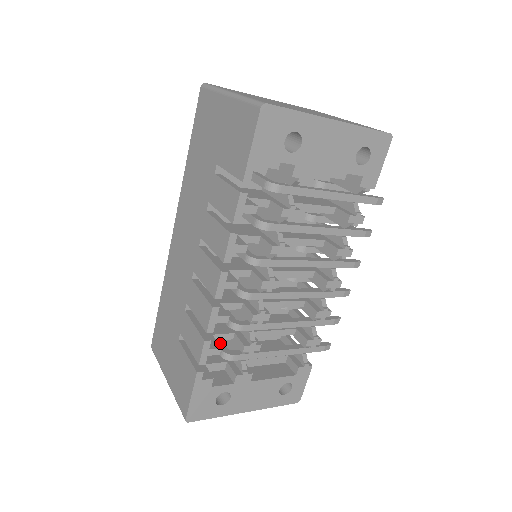
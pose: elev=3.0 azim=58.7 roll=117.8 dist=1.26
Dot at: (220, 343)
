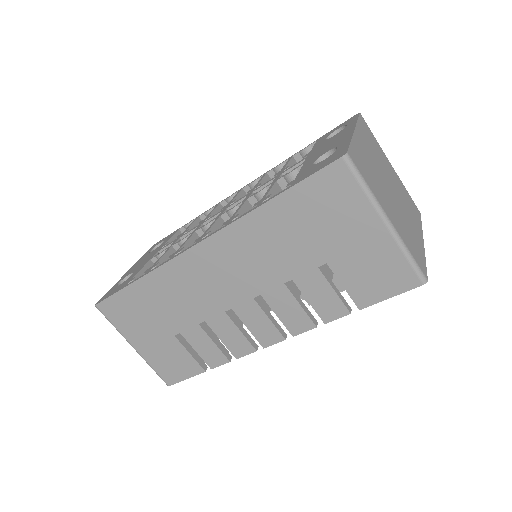
Dot at: occluded
